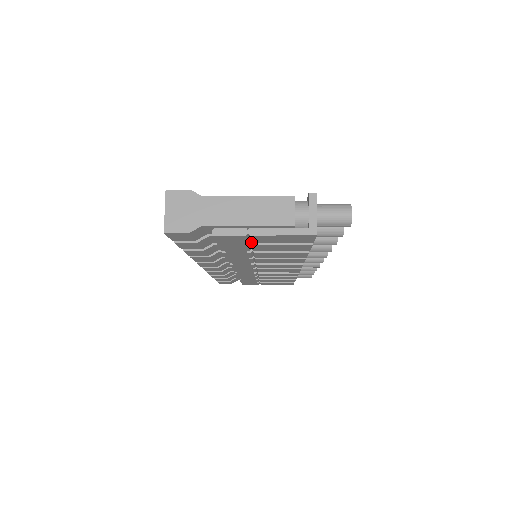
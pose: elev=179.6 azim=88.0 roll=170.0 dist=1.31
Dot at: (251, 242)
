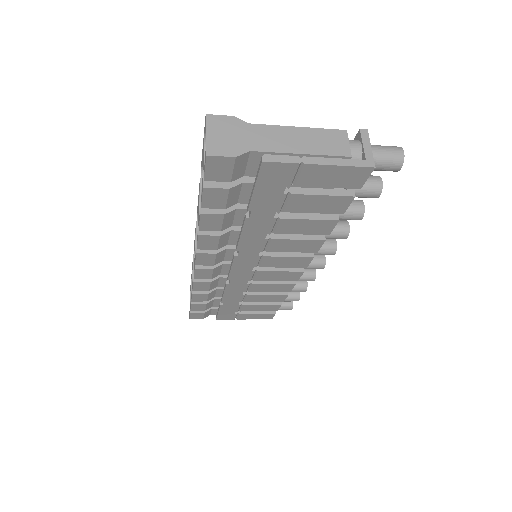
Dot at: (294, 185)
